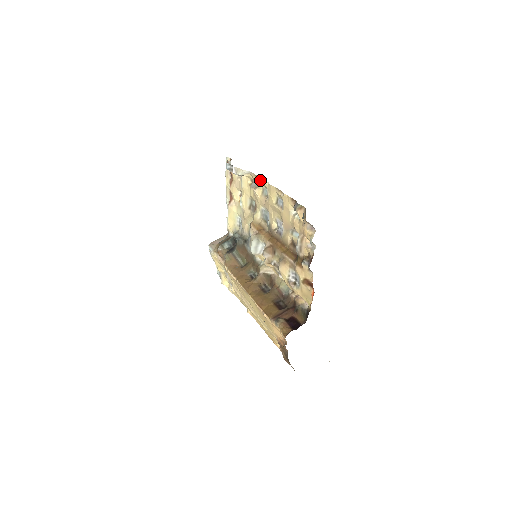
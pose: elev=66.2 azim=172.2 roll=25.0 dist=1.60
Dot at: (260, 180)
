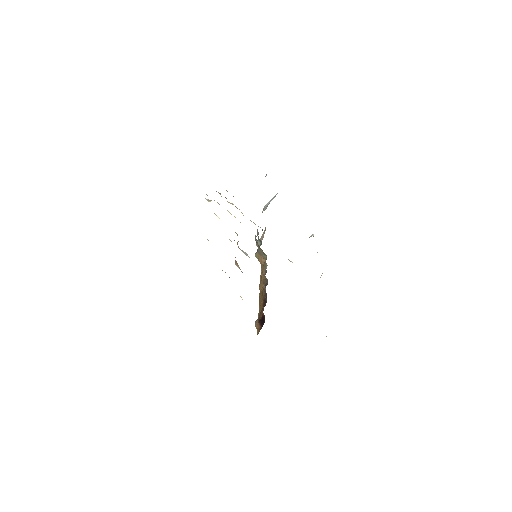
Dot at: occluded
